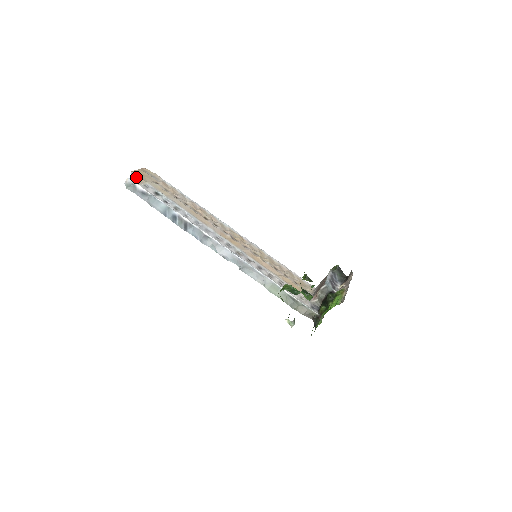
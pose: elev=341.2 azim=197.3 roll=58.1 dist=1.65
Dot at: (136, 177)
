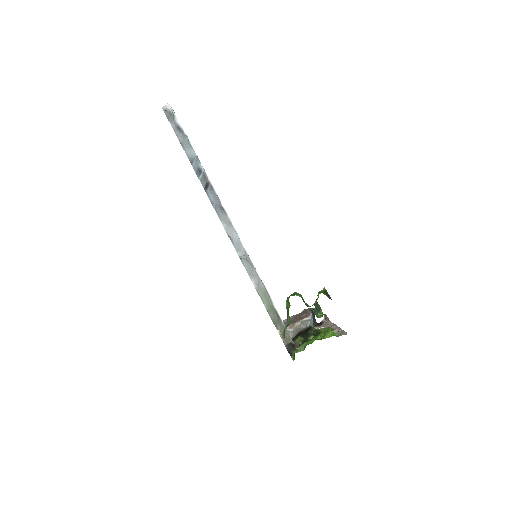
Dot at: occluded
